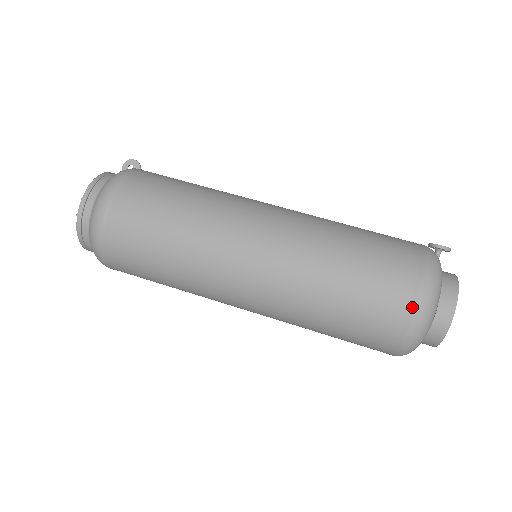
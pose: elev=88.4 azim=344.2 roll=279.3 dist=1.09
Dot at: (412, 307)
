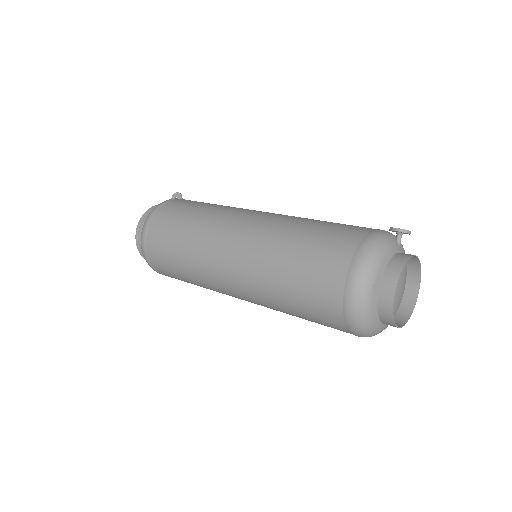
Dot at: (346, 284)
